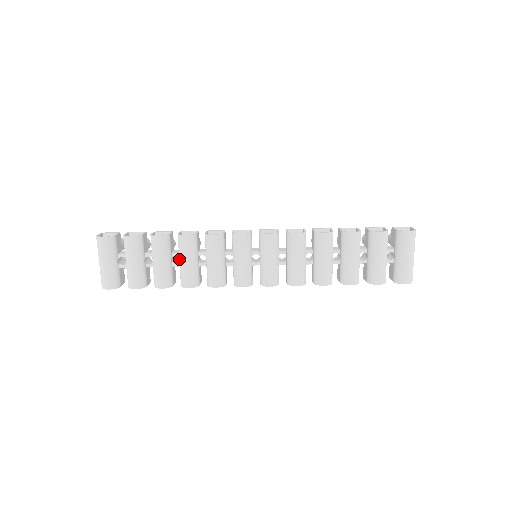
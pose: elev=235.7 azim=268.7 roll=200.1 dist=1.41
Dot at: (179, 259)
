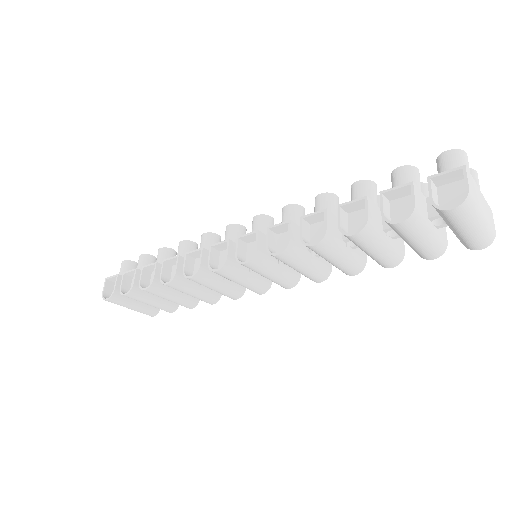
Dot at: occluded
